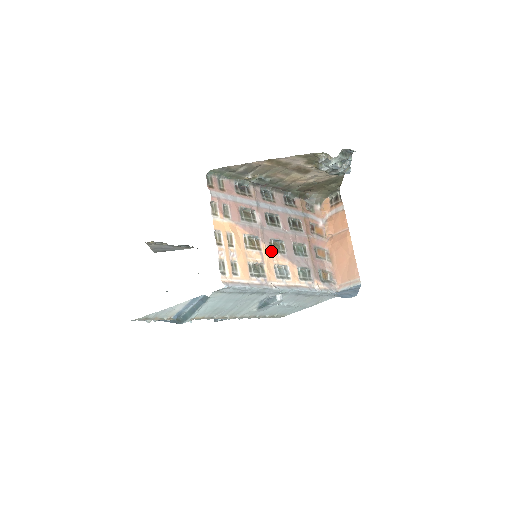
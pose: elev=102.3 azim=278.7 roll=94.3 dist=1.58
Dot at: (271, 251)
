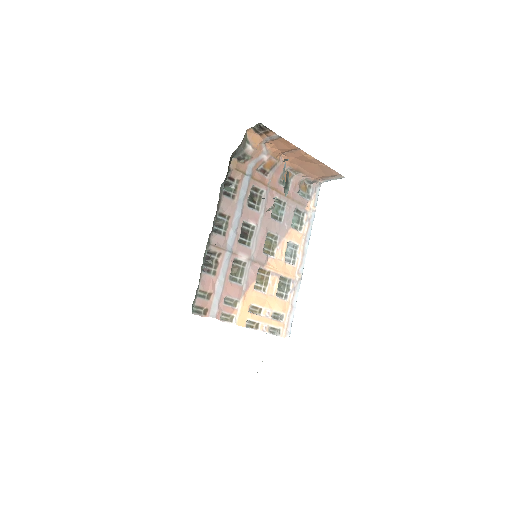
Dot at: (273, 258)
